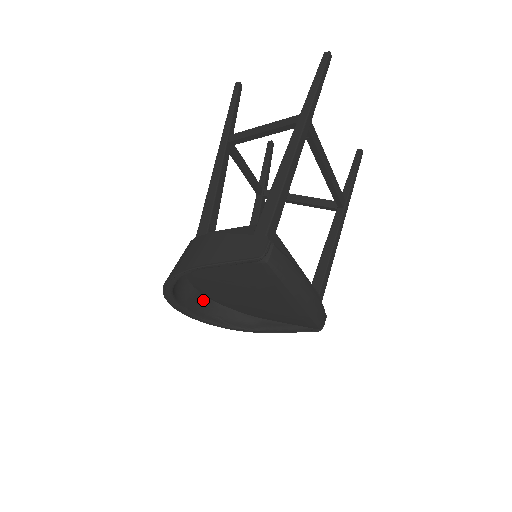
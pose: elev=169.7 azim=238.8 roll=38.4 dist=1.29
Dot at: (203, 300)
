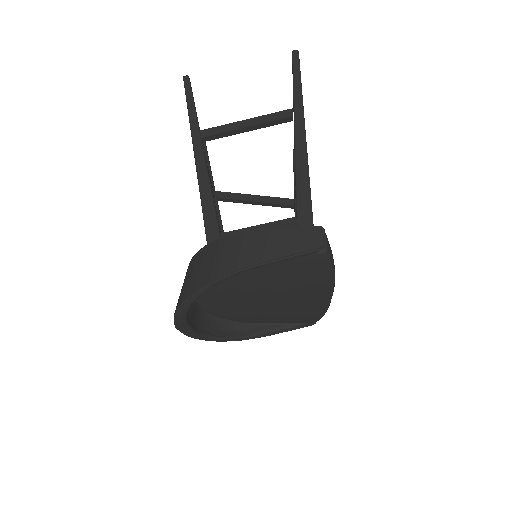
Dot at: (197, 313)
